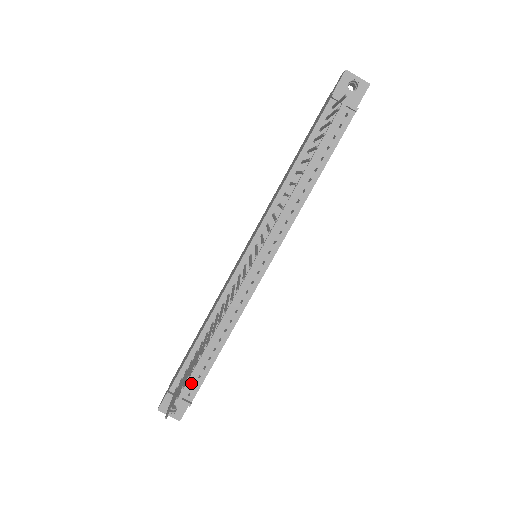
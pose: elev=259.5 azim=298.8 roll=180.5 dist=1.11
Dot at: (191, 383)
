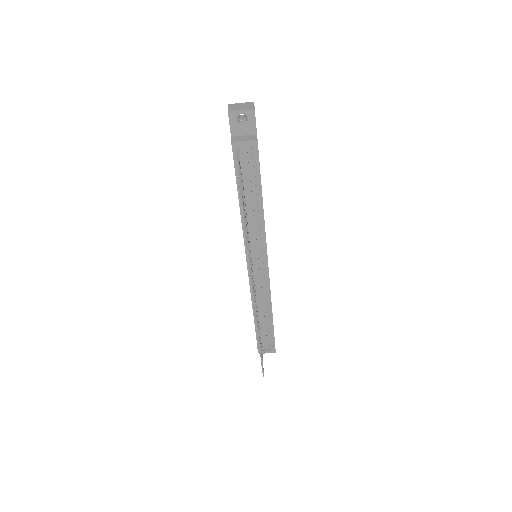
Dot at: (267, 337)
